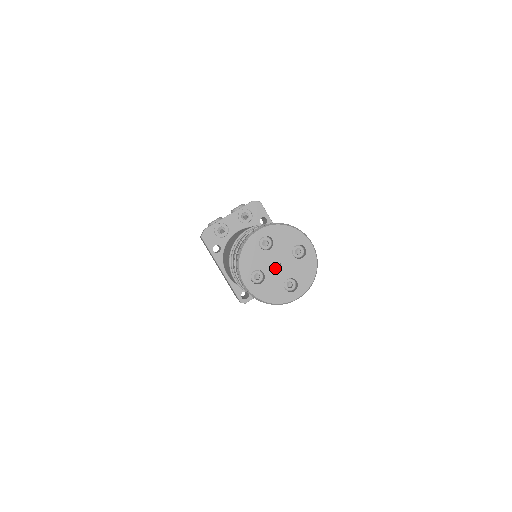
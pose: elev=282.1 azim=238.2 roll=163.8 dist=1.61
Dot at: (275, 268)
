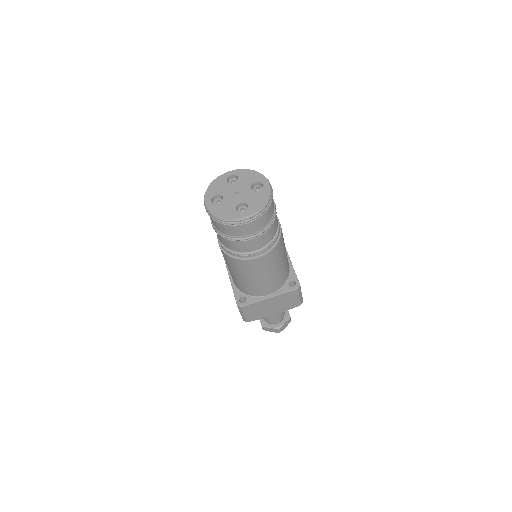
Dot at: (233, 195)
